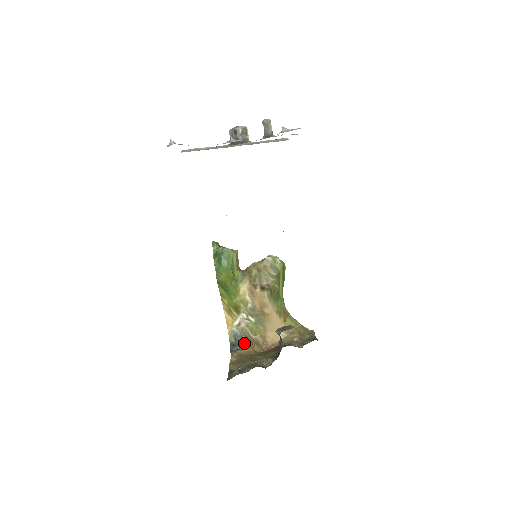
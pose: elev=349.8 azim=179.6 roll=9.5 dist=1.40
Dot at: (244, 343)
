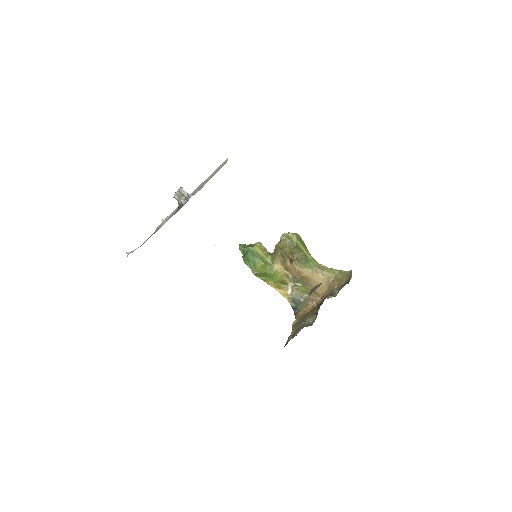
Dot at: (302, 304)
